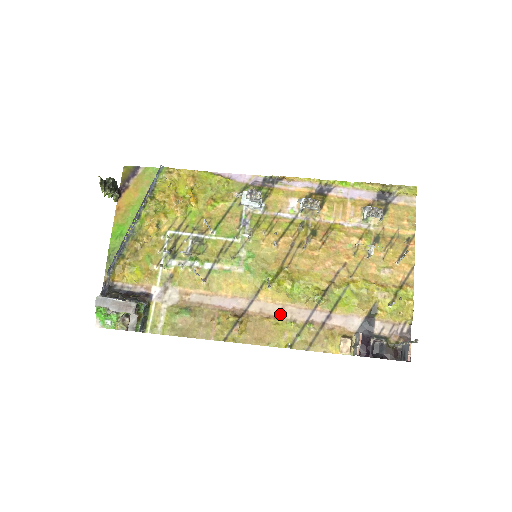
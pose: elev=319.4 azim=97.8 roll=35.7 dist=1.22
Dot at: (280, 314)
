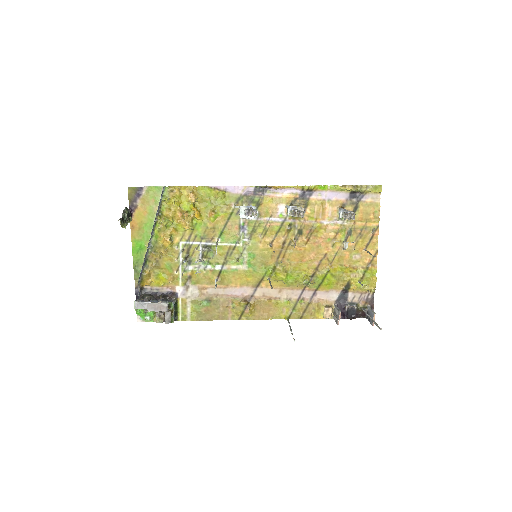
Dot at: (278, 295)
